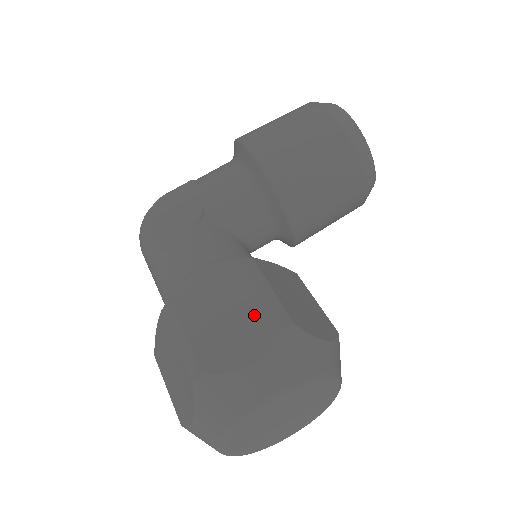
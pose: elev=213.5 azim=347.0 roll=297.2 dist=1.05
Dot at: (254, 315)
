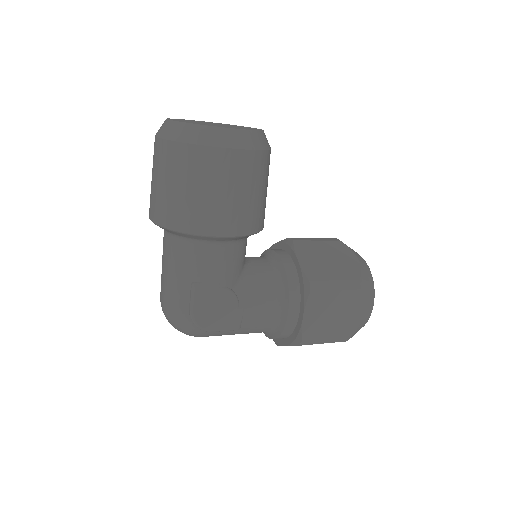
Dot at: (345, 299)
